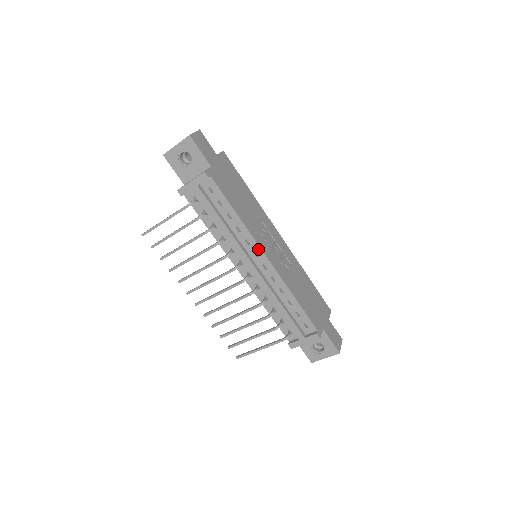
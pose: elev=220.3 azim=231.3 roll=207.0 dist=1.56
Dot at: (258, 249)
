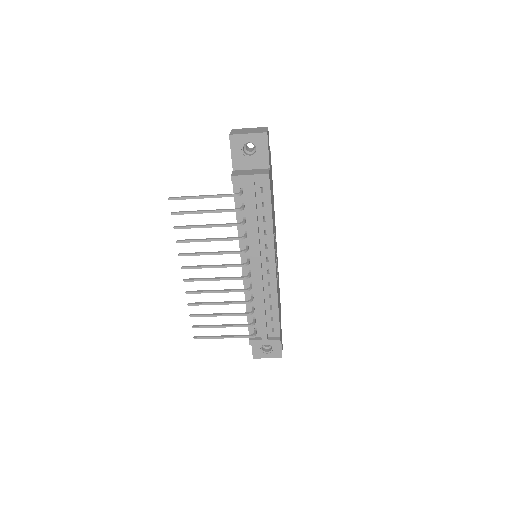
Dot at: (272, 256)
